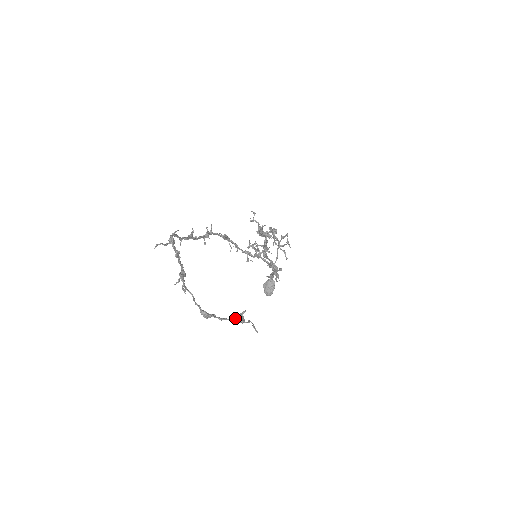
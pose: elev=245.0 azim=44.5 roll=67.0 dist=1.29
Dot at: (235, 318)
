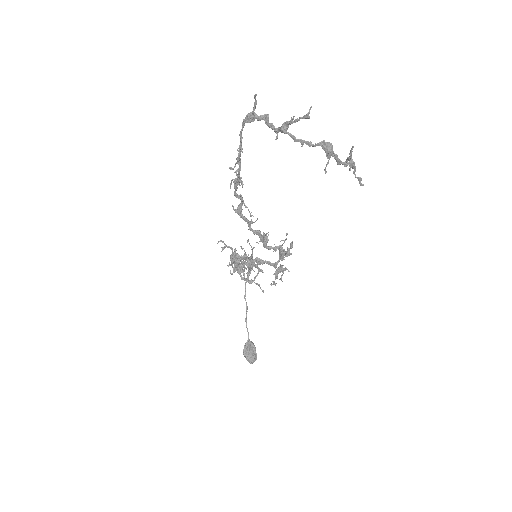
Dot at: (353, 147)
